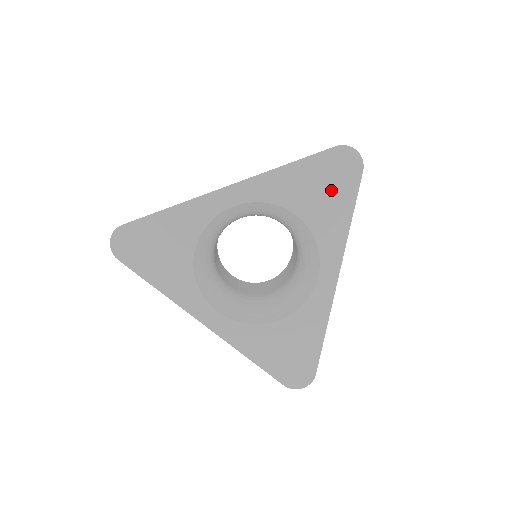
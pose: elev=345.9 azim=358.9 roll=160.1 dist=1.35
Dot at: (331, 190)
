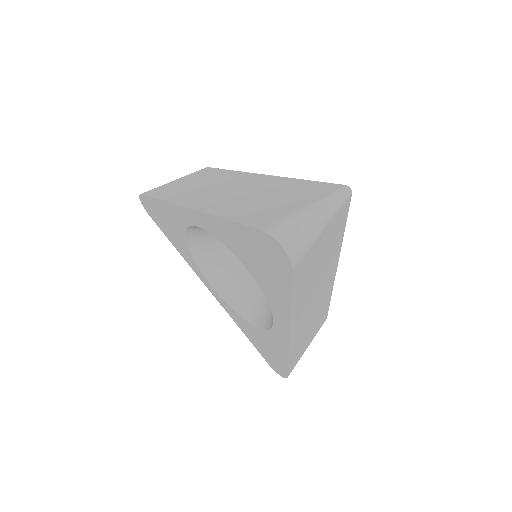
Dot at: (267, 266)
